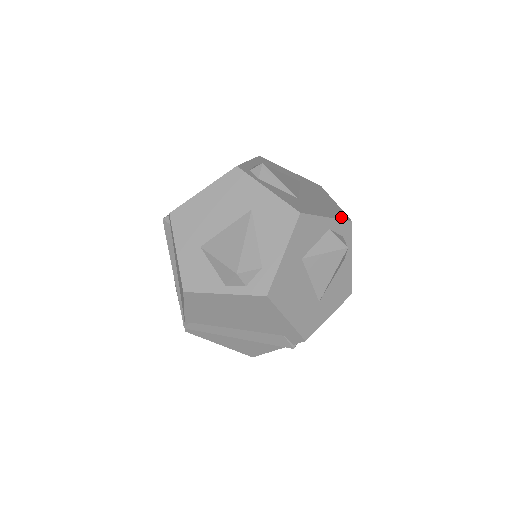
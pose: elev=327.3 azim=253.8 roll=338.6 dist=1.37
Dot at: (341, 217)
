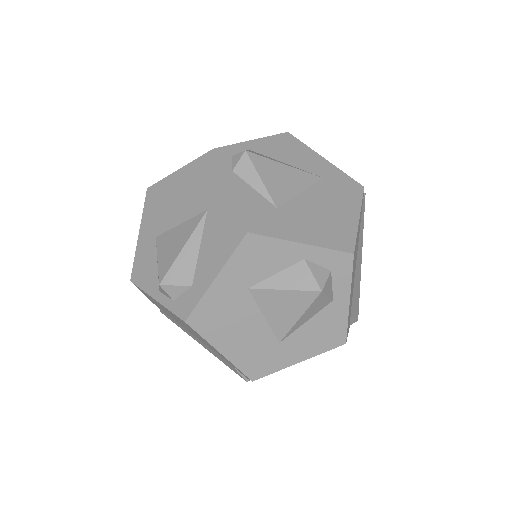
Dot at: (336, 245)
